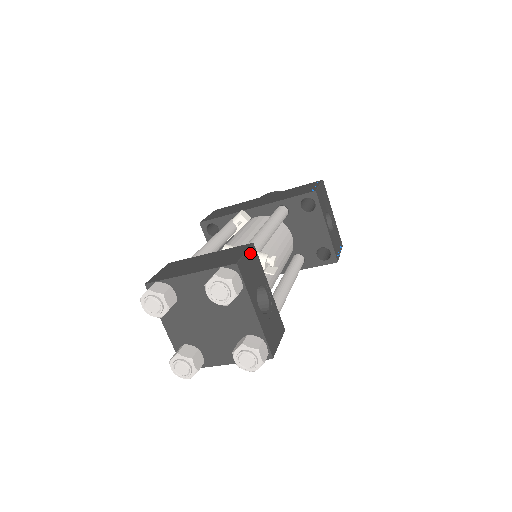
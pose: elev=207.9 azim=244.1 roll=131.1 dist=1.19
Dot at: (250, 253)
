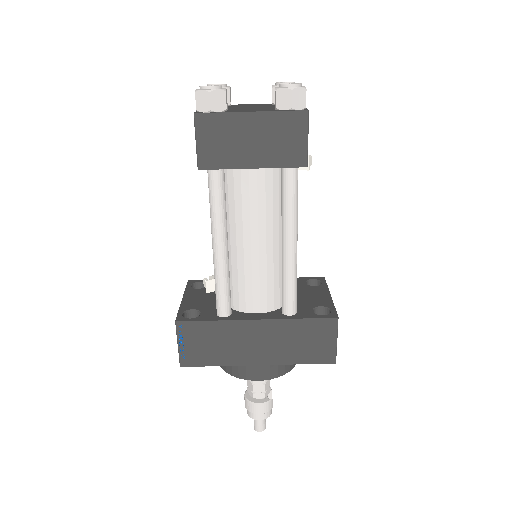
Dot at: occluded
